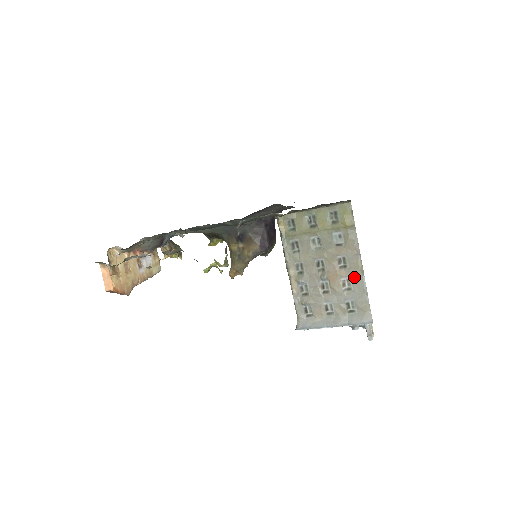
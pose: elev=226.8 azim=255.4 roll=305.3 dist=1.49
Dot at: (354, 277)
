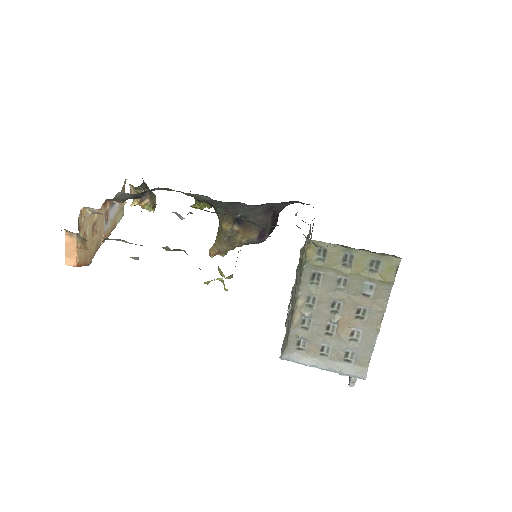
Dot at: (367, 332)
